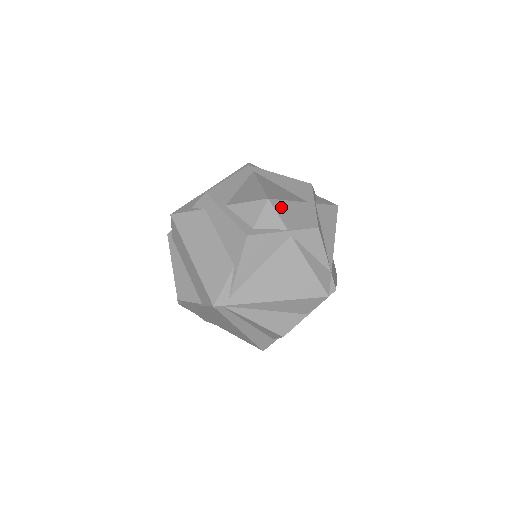
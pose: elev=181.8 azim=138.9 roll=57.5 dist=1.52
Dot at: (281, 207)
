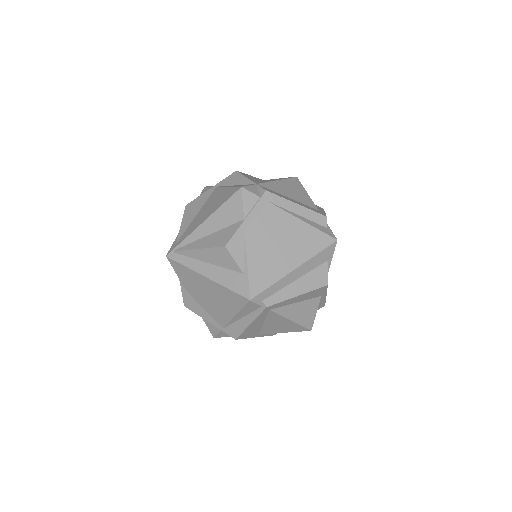
Dot at: occluded
